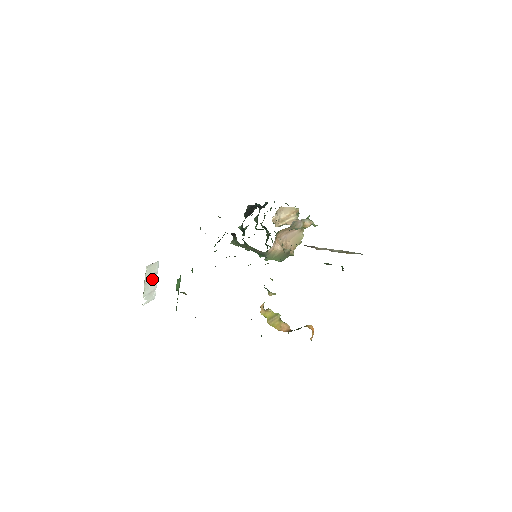
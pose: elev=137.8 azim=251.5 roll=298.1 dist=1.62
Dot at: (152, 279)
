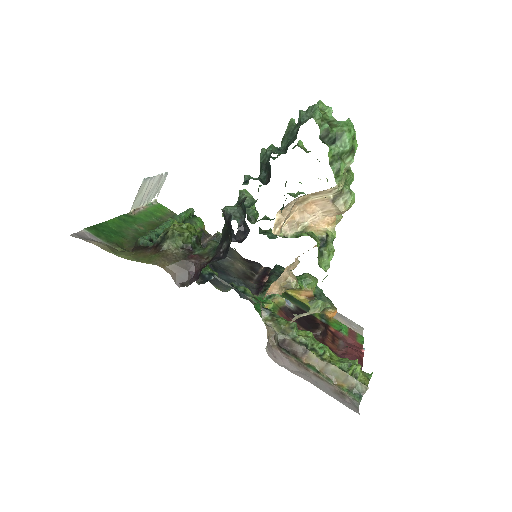
Dot at: (149, 188)
